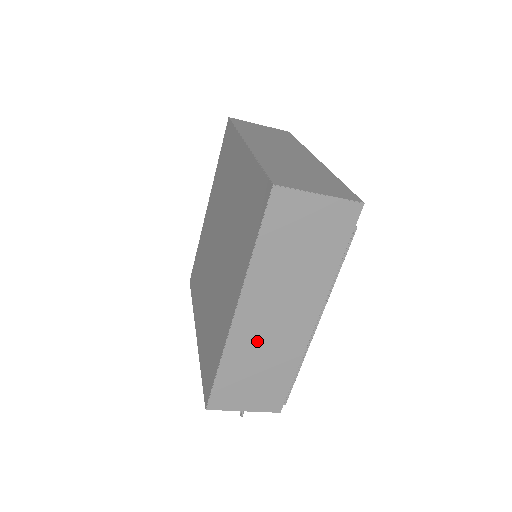
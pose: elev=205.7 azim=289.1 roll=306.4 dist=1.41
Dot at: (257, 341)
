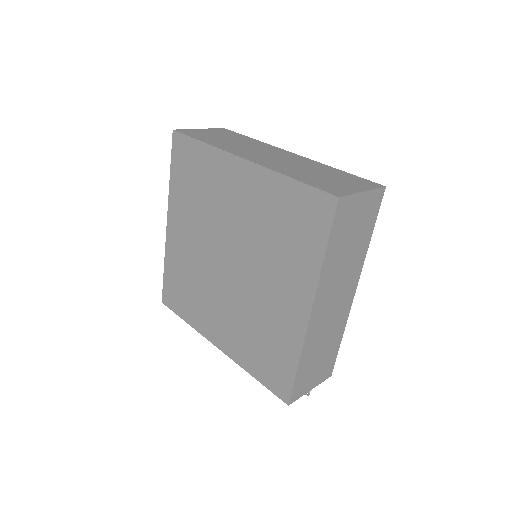
Dot at: (322, 329)
